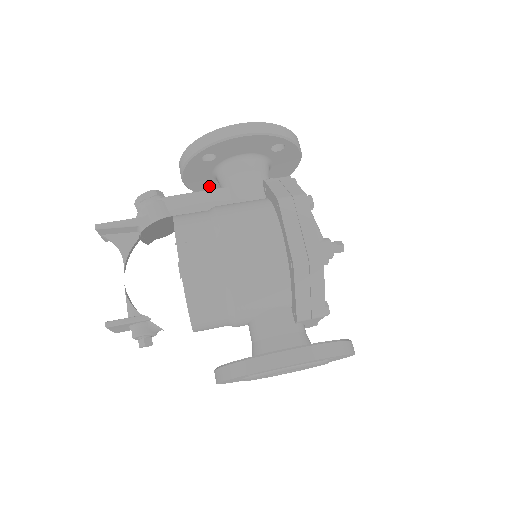
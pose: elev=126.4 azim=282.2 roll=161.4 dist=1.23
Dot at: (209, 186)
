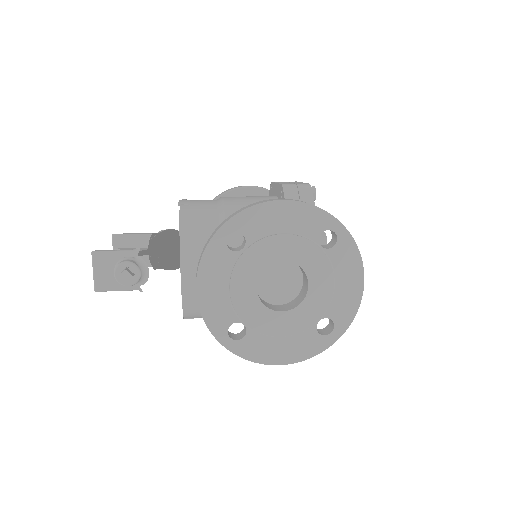
Dot at: occluded
